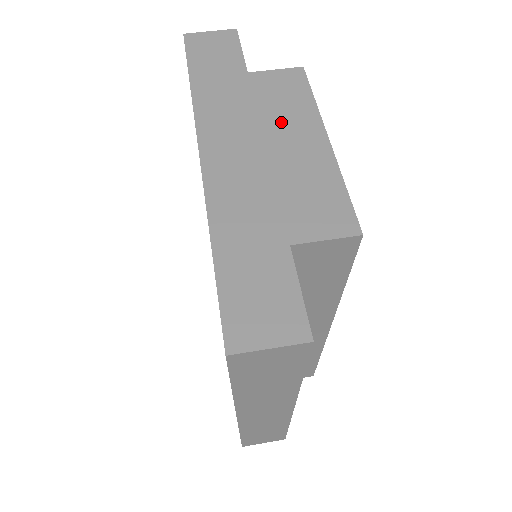
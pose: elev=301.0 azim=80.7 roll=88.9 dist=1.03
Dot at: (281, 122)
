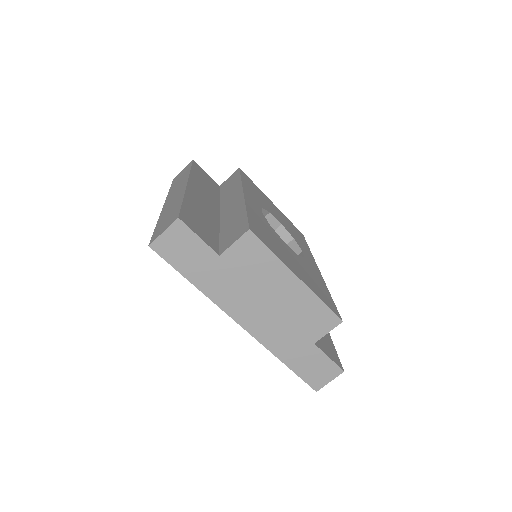
Dot at: (266, 282)
